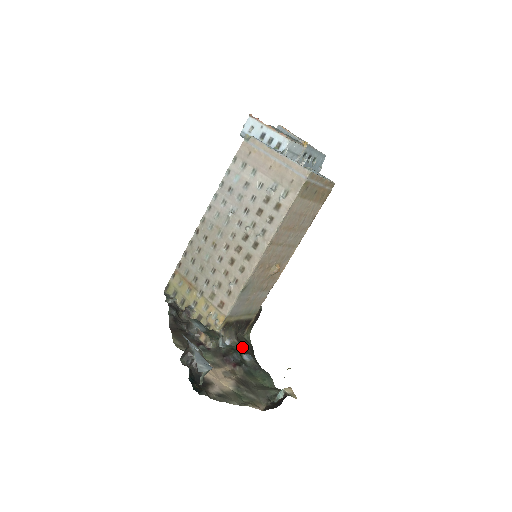
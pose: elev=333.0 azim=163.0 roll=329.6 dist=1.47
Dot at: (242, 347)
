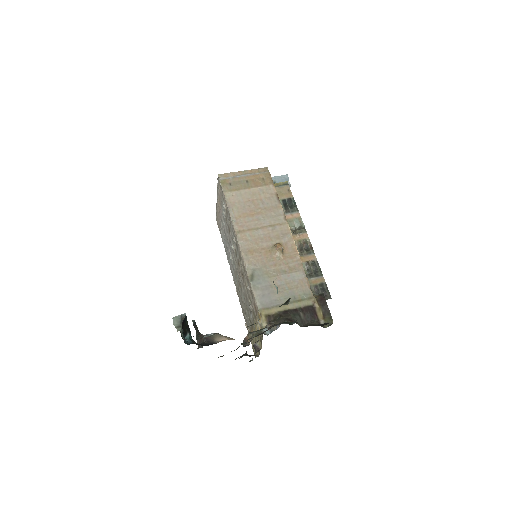
Dot at: occluded
